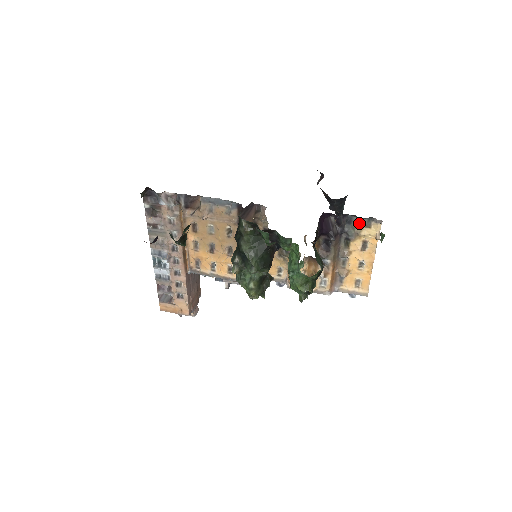
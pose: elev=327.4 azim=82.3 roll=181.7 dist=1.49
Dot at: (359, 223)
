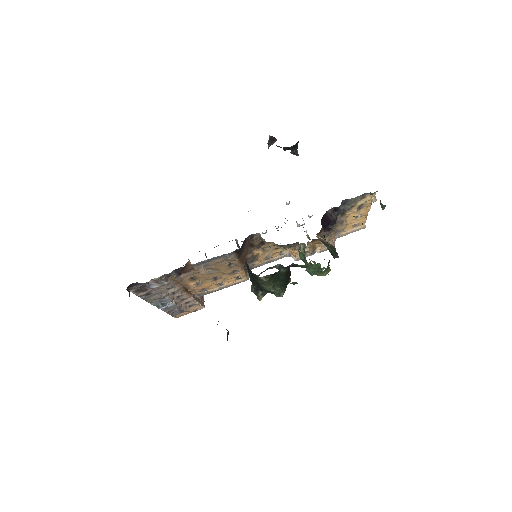
Dot at: (354, 200)
